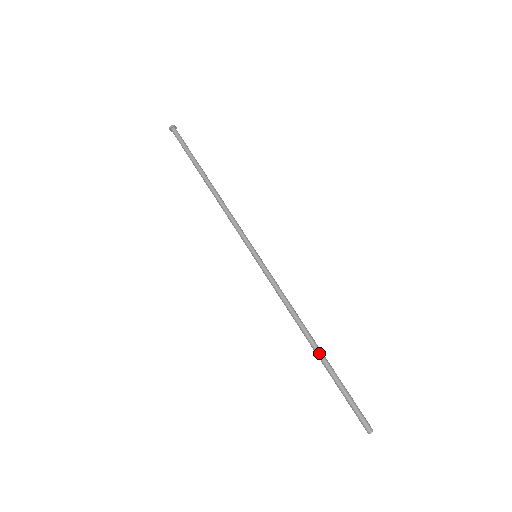
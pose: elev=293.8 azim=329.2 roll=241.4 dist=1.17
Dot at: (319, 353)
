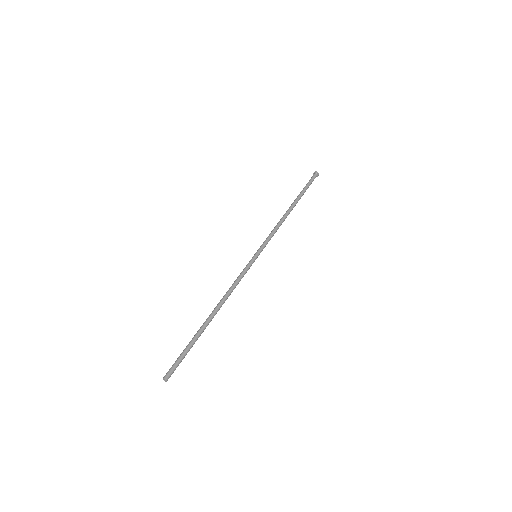
Dot at: (208, 322)
